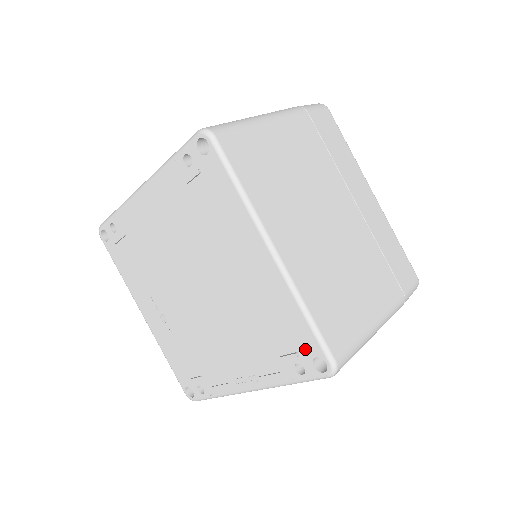
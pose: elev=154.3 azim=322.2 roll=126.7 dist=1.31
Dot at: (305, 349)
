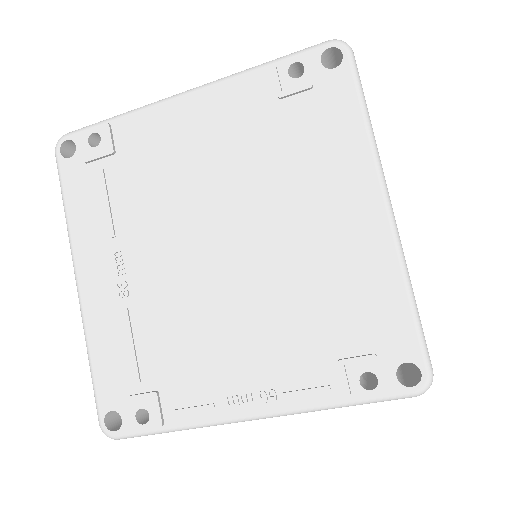
Dot at: (391, 349)
